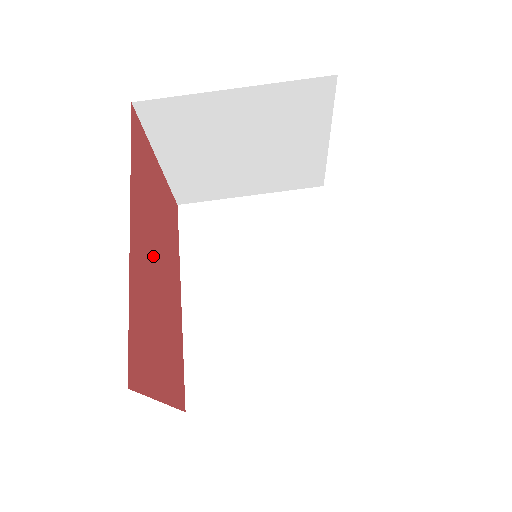
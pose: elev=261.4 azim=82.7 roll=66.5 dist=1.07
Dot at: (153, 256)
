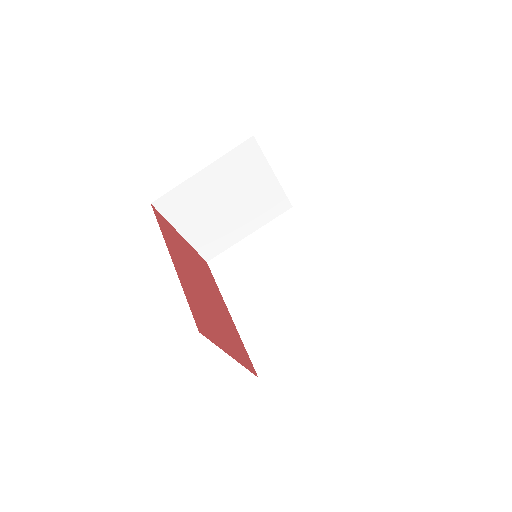
Dot at: (195, 281)
